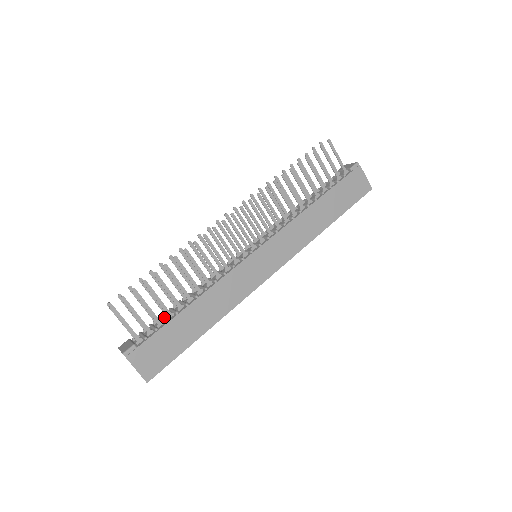
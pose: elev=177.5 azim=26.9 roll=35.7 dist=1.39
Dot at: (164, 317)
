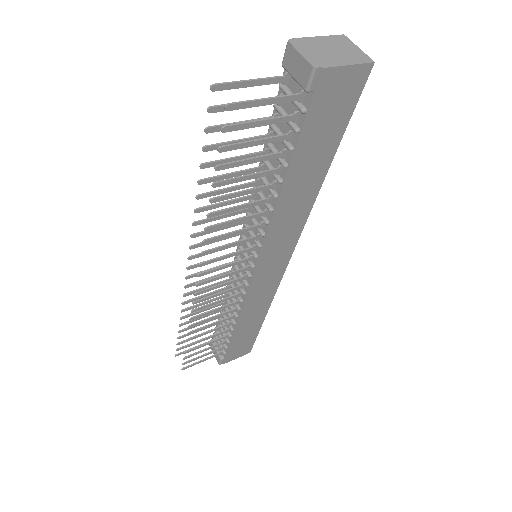
Dot at: occluded
